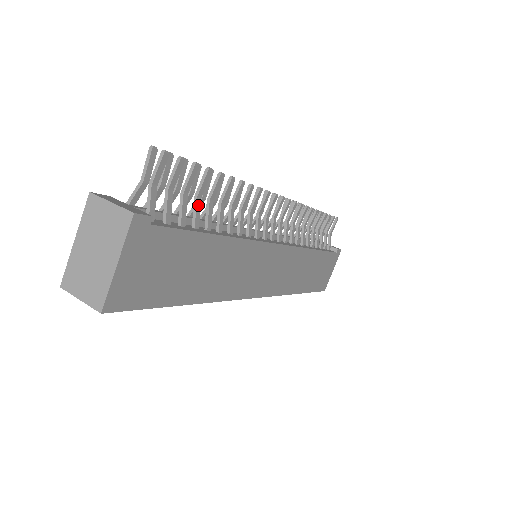
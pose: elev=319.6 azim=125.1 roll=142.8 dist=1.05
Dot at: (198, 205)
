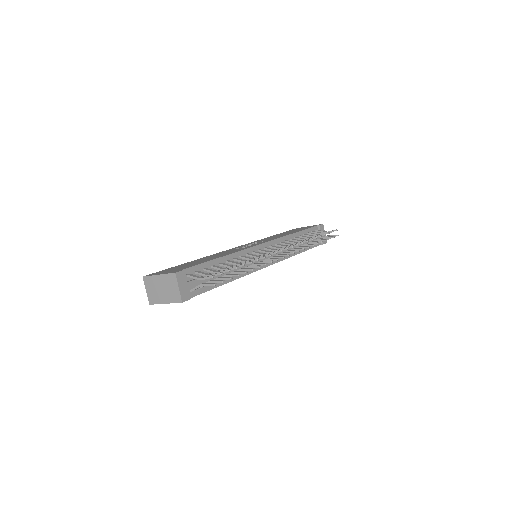
Dot at: occluded
